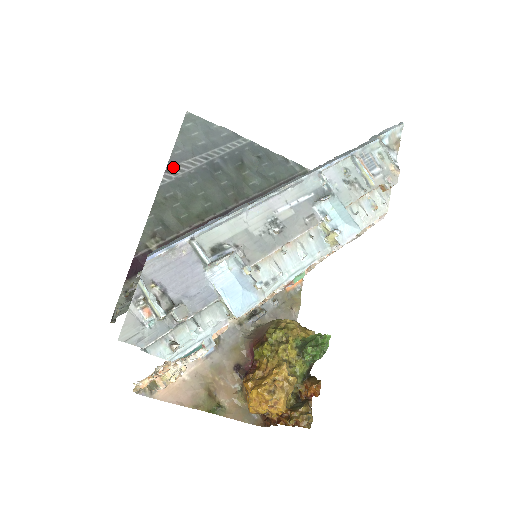
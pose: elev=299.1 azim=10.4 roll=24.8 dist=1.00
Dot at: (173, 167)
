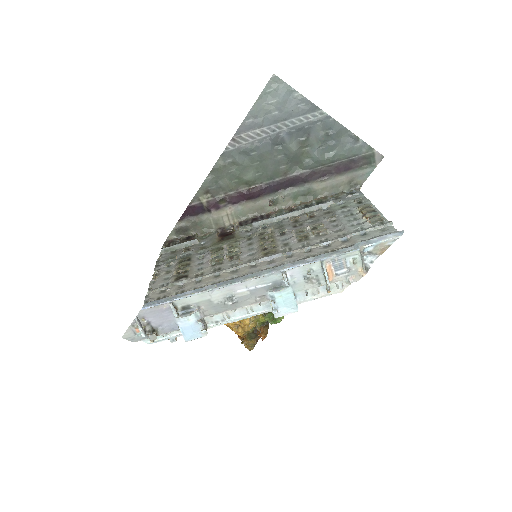
Dot at: (240, 136)
